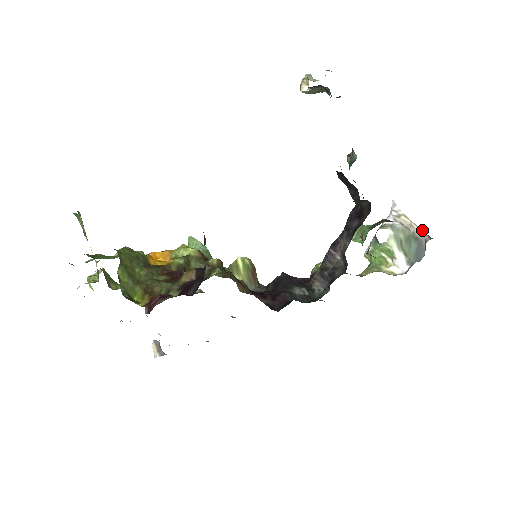
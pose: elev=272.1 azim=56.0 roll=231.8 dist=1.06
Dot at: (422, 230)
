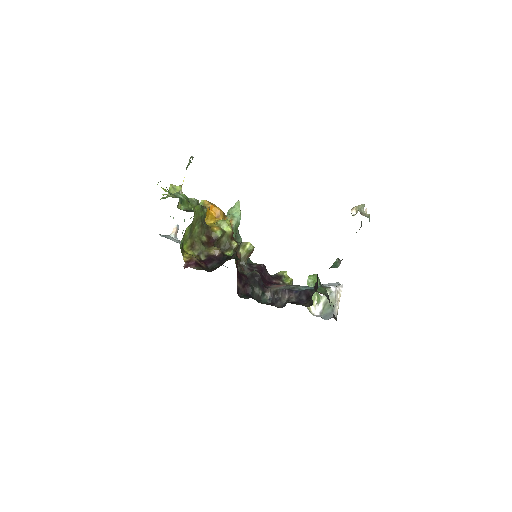
Dot at: occluded
